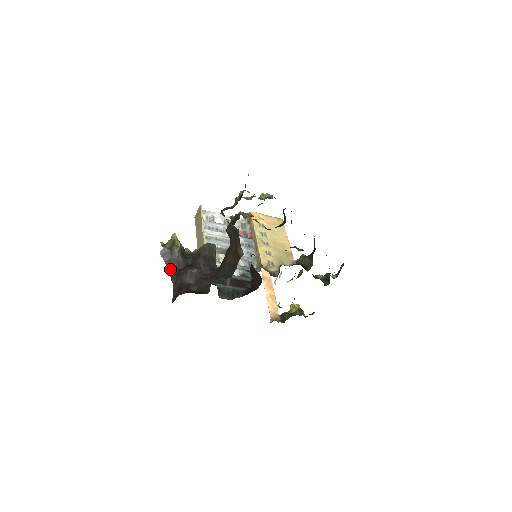
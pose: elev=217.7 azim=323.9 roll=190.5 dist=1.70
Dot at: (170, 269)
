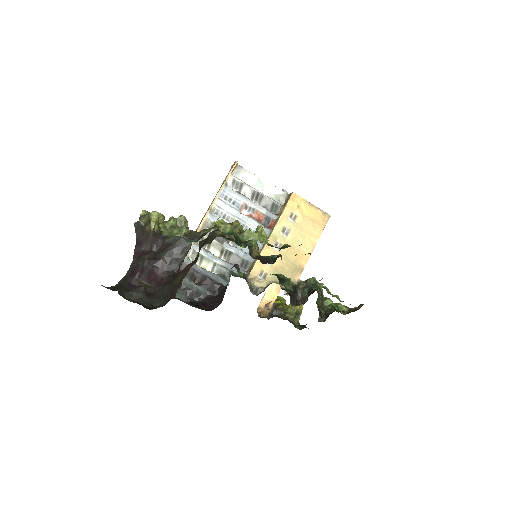
Dot at: (137, 245)
